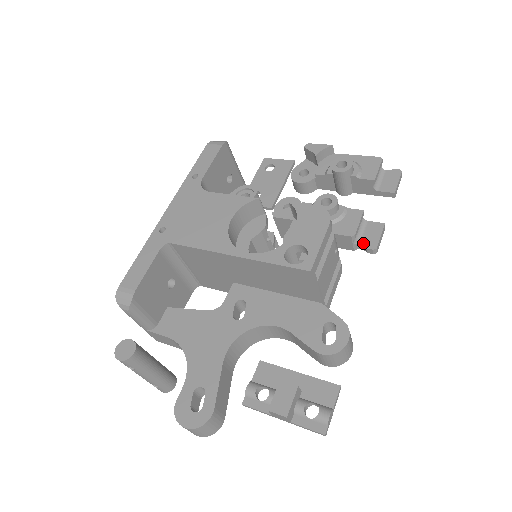
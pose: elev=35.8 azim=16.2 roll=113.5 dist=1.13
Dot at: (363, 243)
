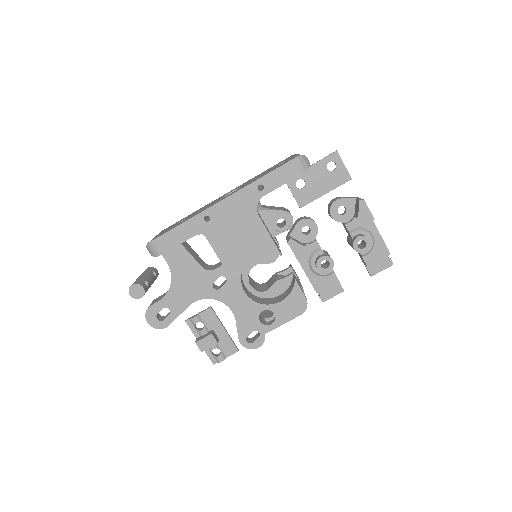
Dot at: (321, 292)
